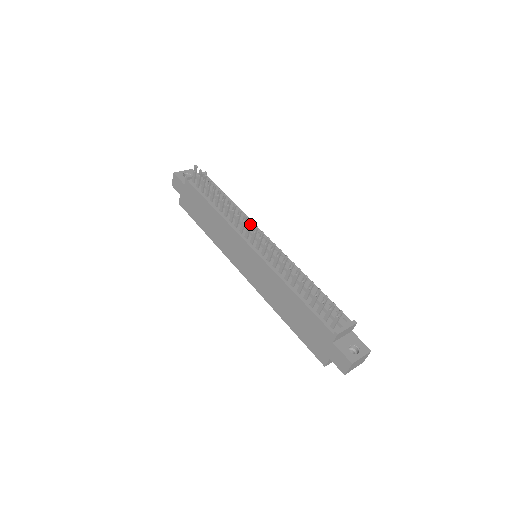
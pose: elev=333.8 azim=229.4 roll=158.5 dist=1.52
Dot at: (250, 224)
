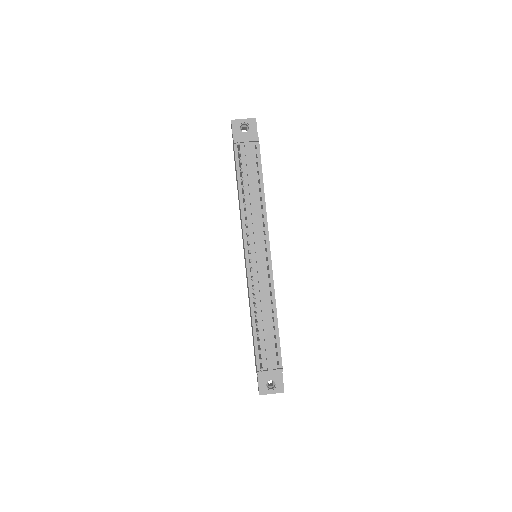
Dot at: (248, 243)
